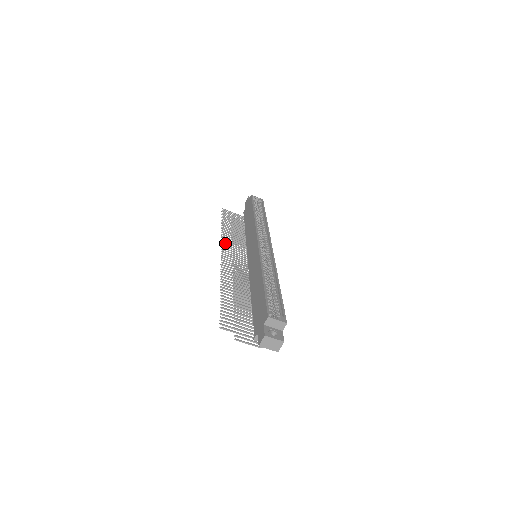
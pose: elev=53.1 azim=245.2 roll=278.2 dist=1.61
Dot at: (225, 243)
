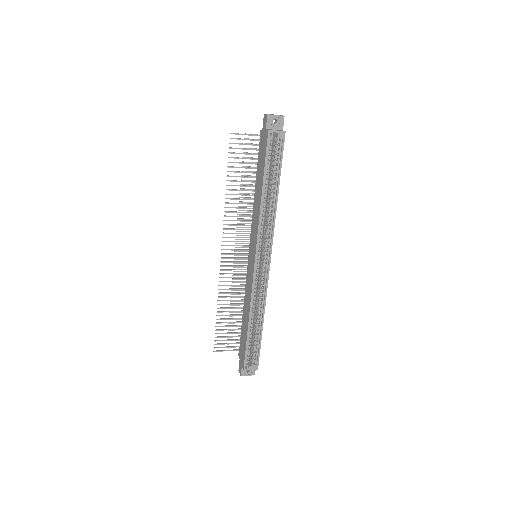
Dot at: (228, 225)
